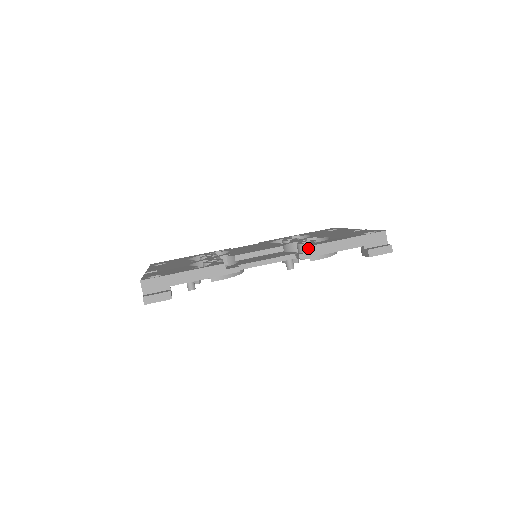
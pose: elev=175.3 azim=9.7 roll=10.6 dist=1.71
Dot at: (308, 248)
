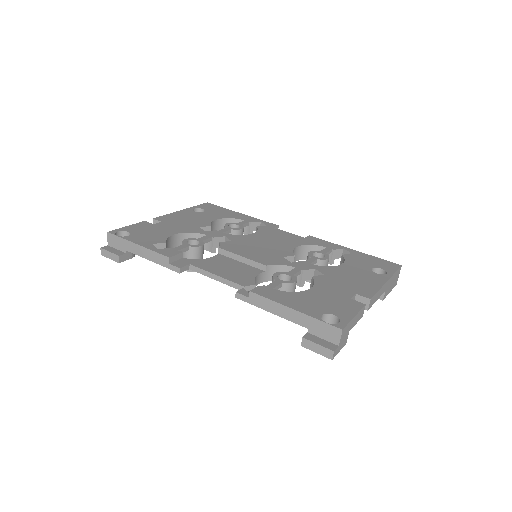
Dot at: (254, 290)
